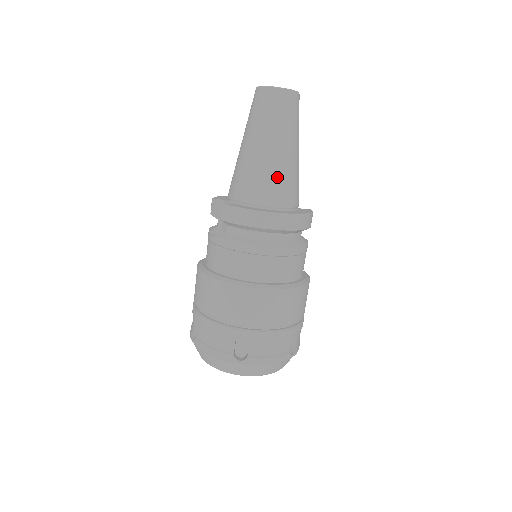
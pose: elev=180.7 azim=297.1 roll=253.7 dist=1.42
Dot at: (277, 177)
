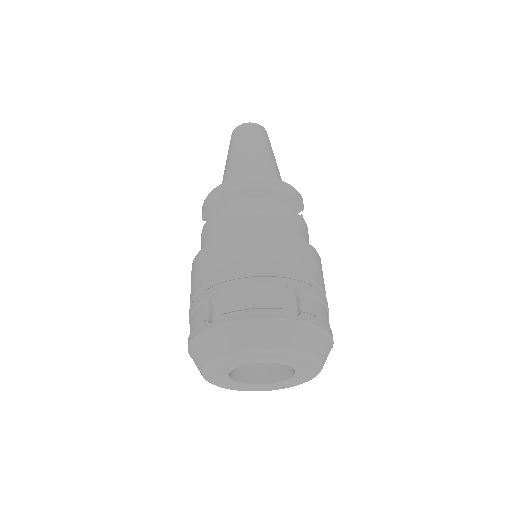
Dot at: (243, 167)
